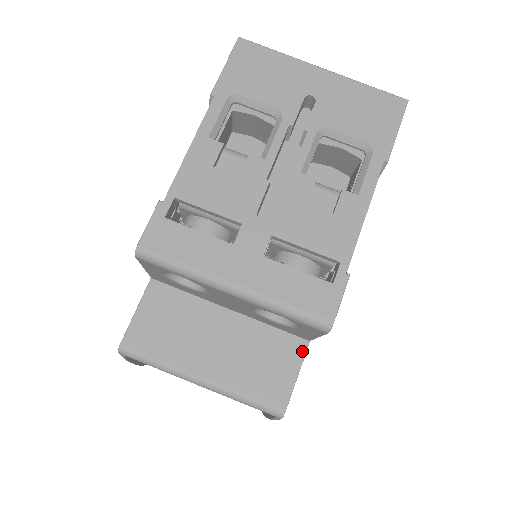
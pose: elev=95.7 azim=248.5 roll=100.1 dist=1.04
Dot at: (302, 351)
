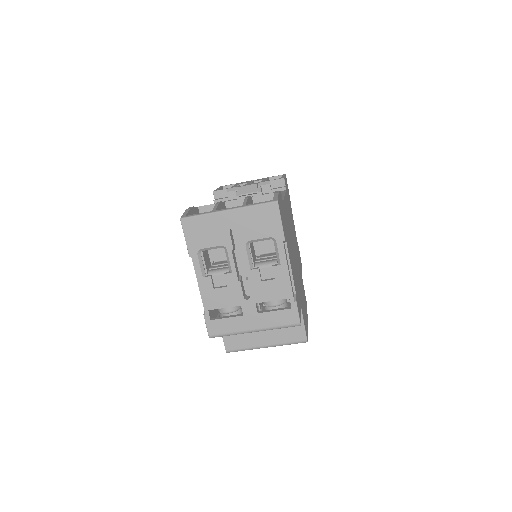
Dot at: occluded
